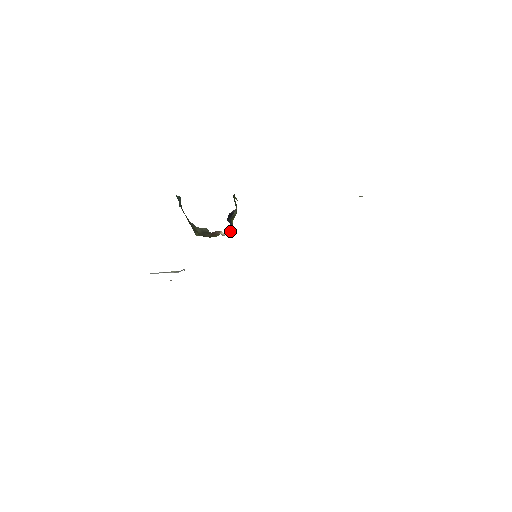
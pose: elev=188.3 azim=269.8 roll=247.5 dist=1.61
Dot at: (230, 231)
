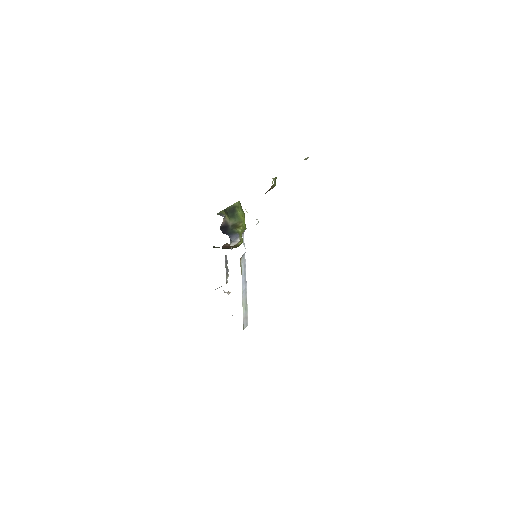
Dot at: (235, 240)
